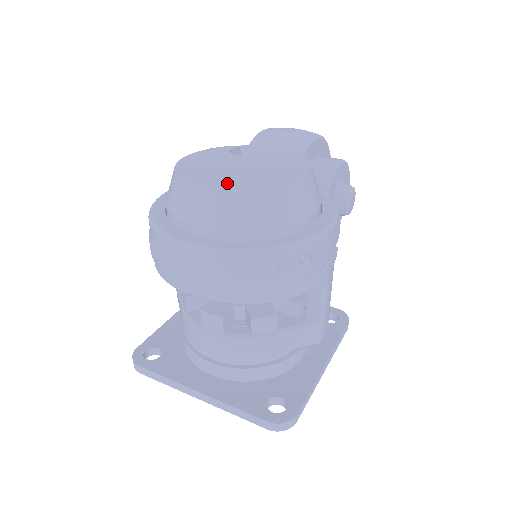
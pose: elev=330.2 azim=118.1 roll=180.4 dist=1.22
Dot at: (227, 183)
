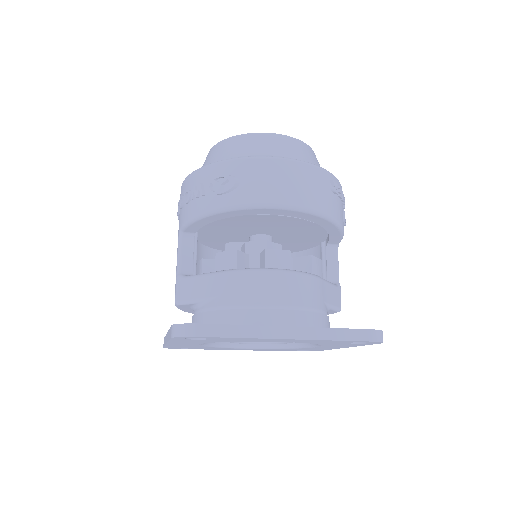
Dot at: occluded
